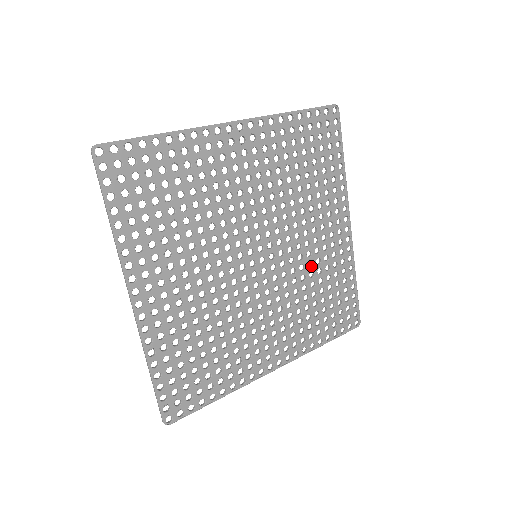
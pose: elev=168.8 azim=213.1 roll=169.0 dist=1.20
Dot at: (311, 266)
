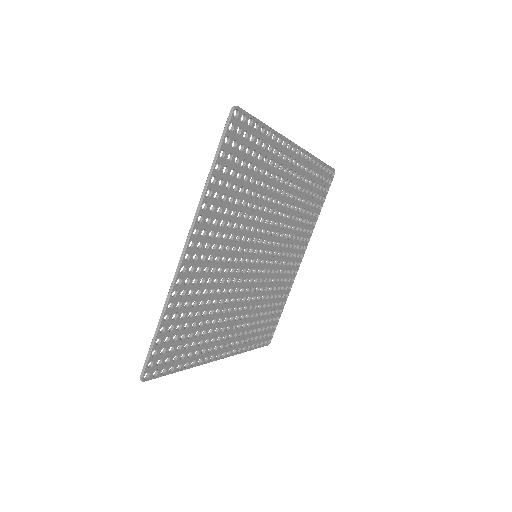
Dot at: (273, 282)
